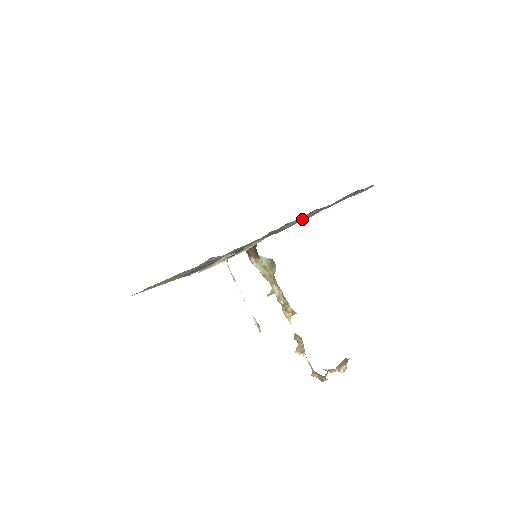
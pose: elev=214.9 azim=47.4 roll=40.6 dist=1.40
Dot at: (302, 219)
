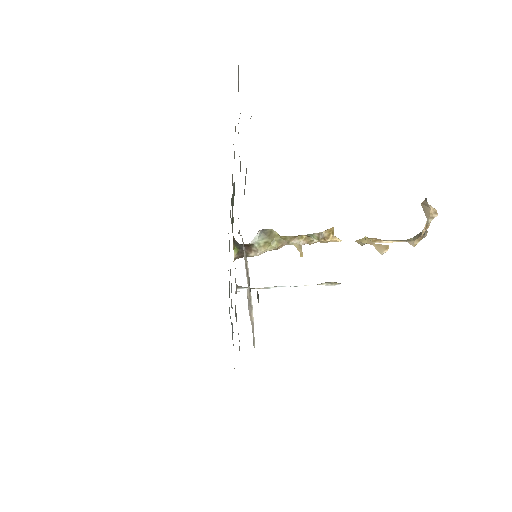
Dot at: occluded
